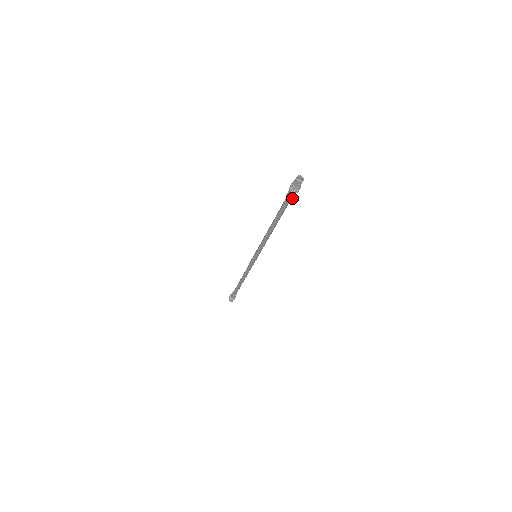
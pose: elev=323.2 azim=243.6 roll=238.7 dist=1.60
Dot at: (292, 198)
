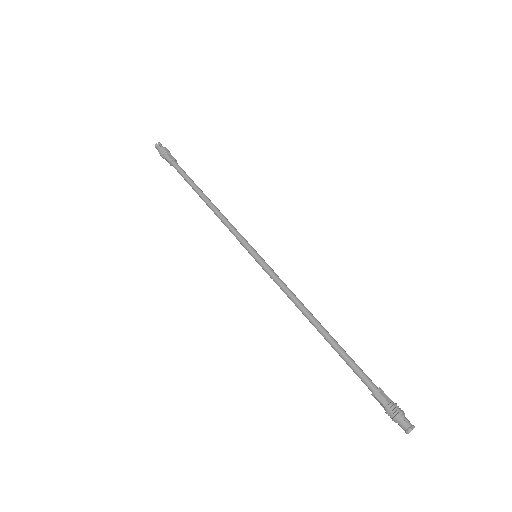
Dot at: (378, 394)
